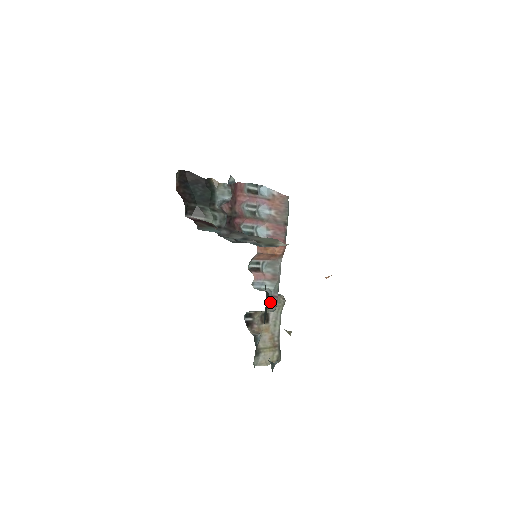
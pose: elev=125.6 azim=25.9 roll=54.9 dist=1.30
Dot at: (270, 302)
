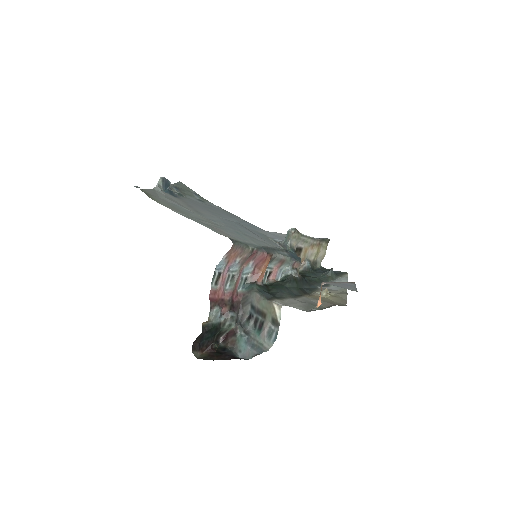
Dot at: (296, 272)
